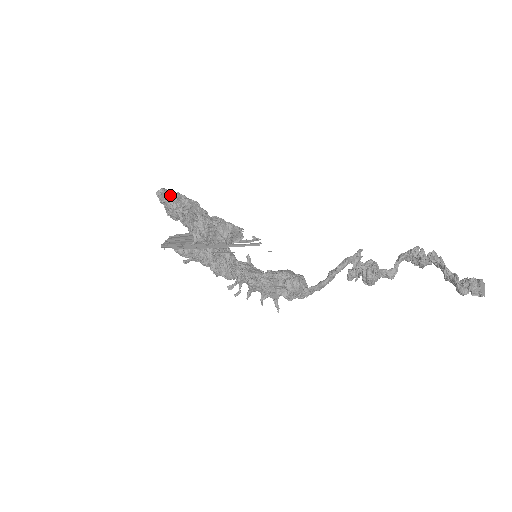
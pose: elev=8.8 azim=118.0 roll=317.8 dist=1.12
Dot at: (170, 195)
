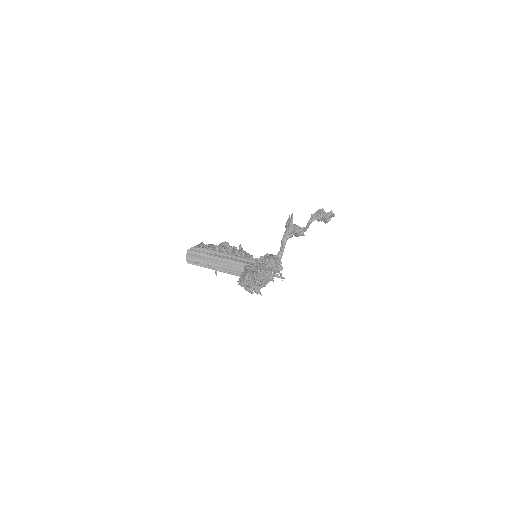
Dot at: (253, 286)
